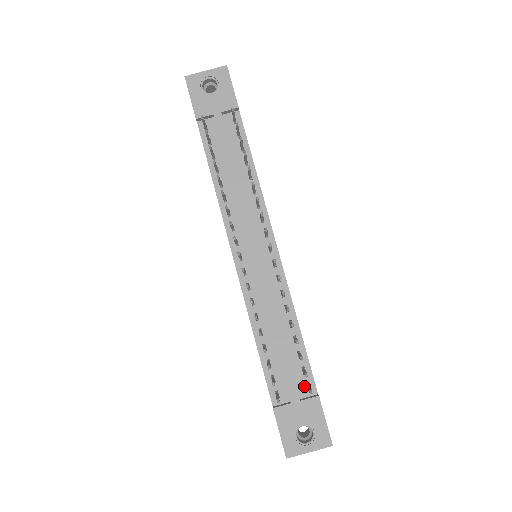
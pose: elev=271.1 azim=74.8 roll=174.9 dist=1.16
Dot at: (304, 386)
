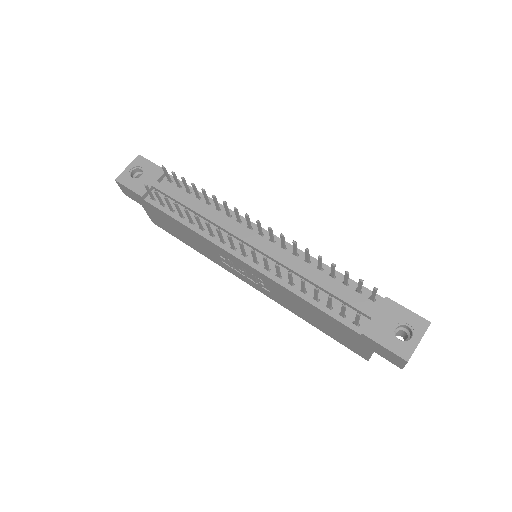
Dot at: (369, 302)
